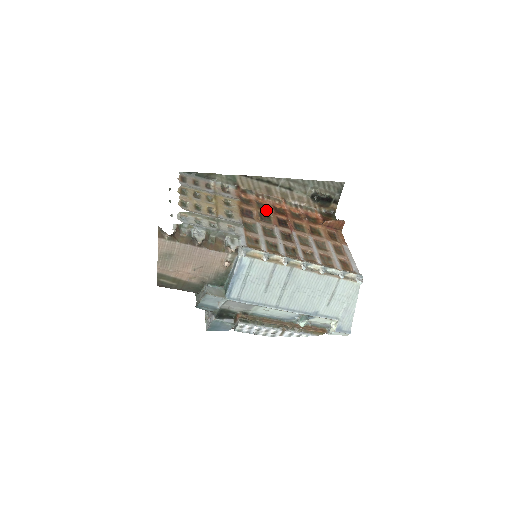
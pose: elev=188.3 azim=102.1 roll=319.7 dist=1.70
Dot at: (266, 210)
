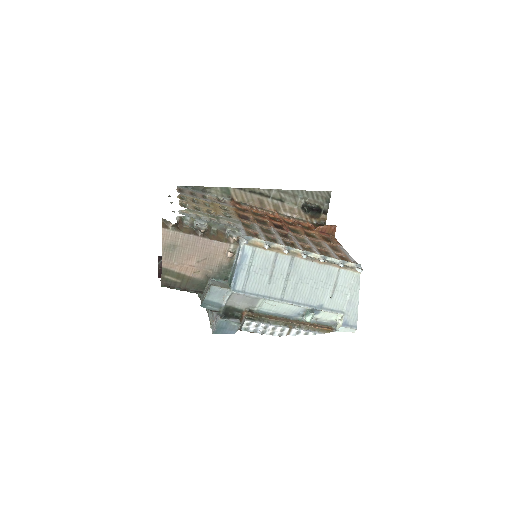
Dot at: (261, 216)
